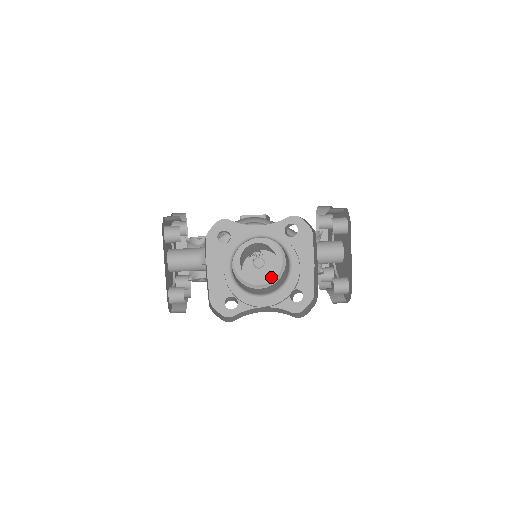
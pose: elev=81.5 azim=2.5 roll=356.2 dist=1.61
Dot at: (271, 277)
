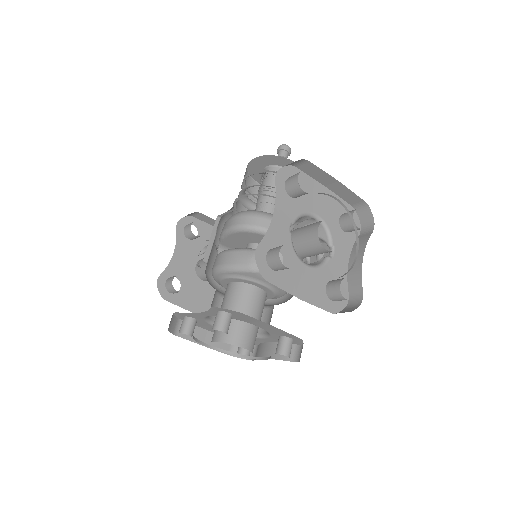
Dot at: (270, 295)
